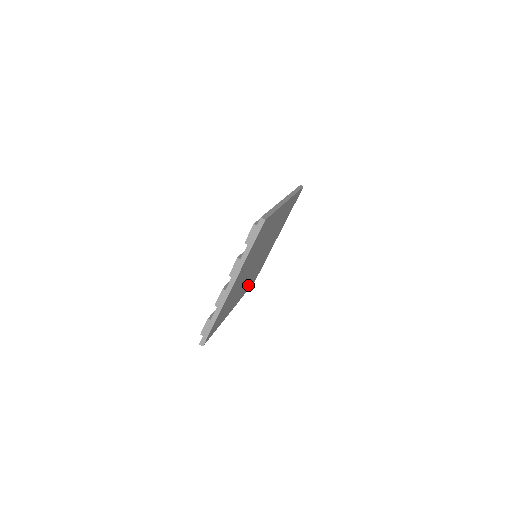
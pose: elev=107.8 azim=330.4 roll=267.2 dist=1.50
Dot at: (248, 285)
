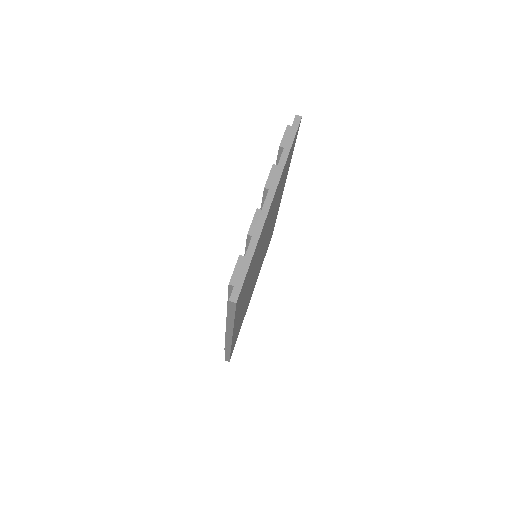
Dot at: (237, 330)
